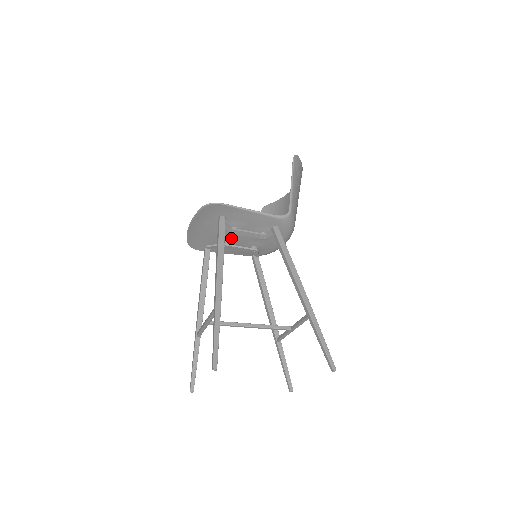
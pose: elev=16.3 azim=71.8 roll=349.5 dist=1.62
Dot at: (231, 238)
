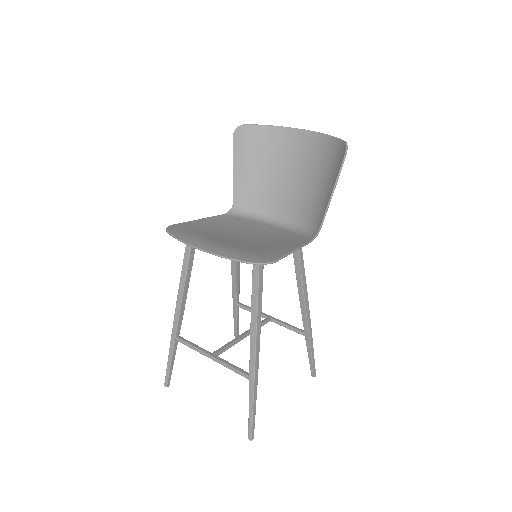
Dot at: occluded
